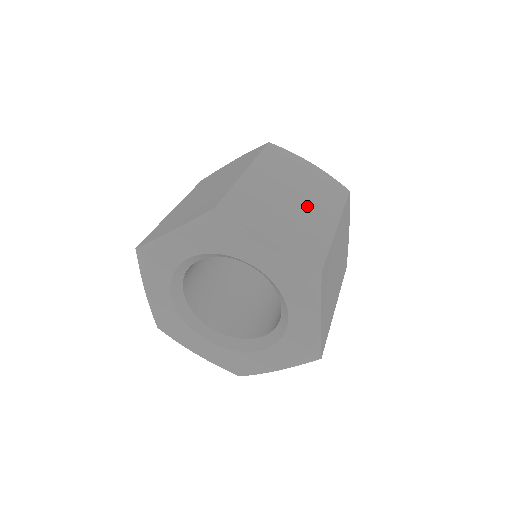
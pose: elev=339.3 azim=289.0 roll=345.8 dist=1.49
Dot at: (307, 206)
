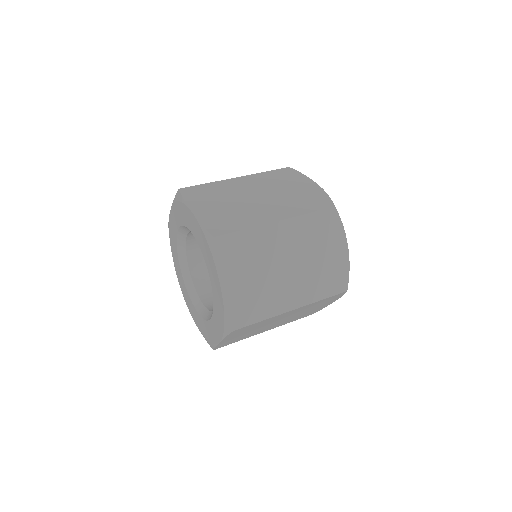
Dot at: (265, 204)
